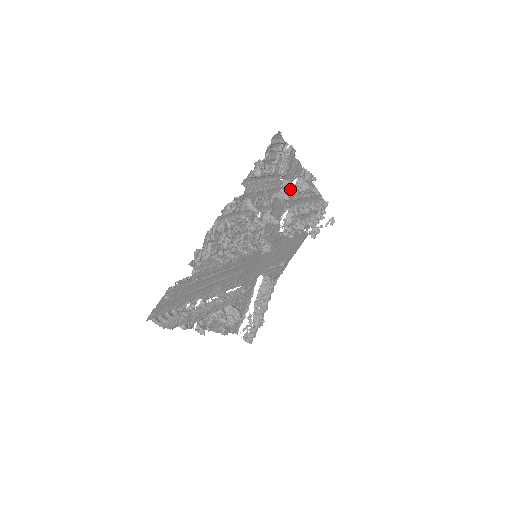
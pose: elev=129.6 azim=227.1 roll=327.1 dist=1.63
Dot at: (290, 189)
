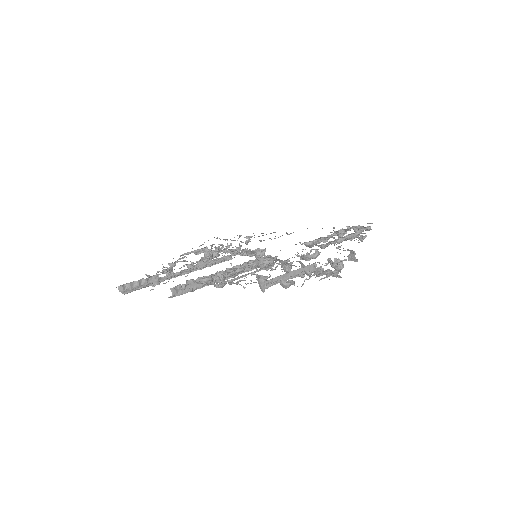
Dot at: (317, 275)
